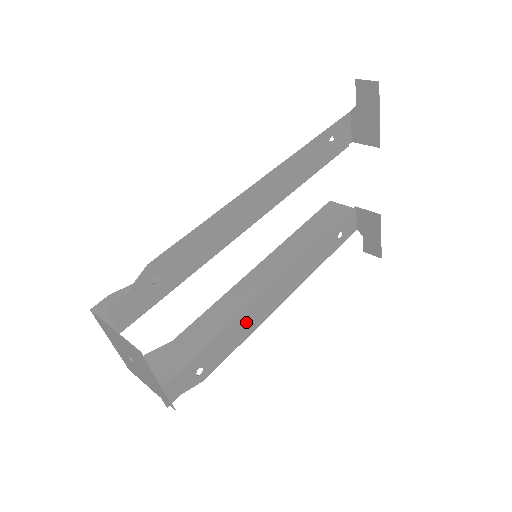
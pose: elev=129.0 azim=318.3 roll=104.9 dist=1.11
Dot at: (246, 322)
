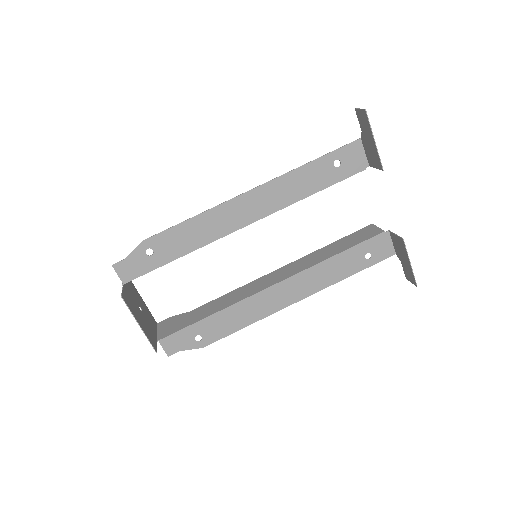
Dot at: (246, 311)
